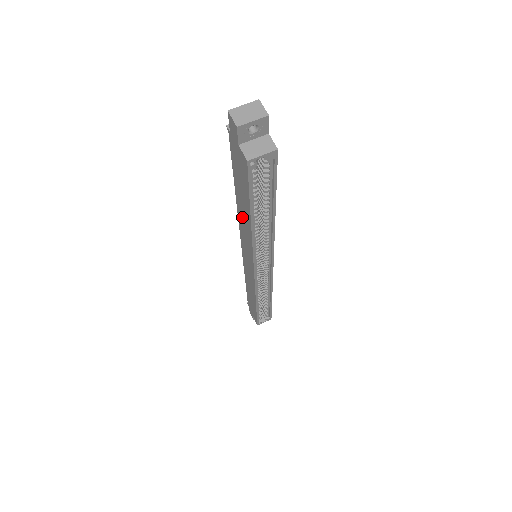
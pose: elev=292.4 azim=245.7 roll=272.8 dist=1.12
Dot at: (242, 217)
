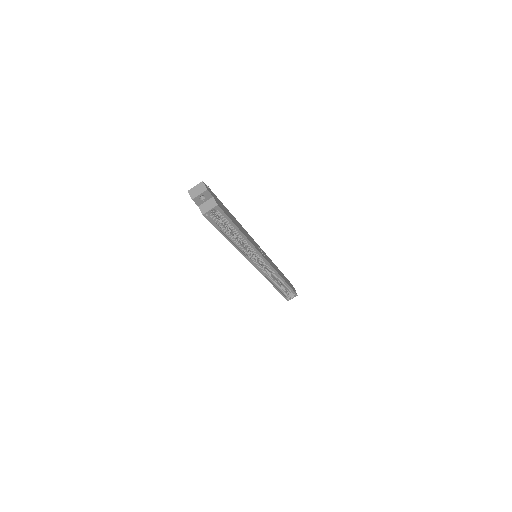
Dot at: occluded
